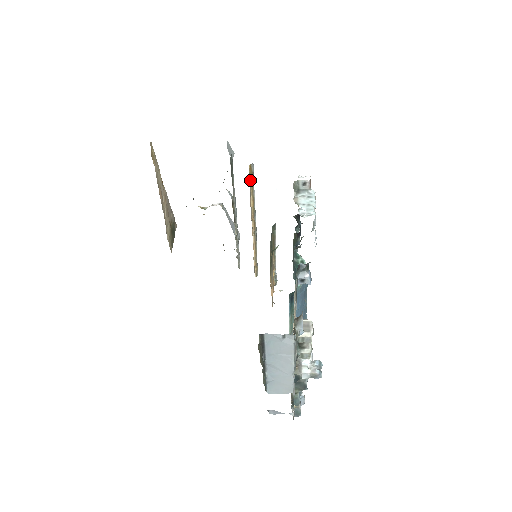
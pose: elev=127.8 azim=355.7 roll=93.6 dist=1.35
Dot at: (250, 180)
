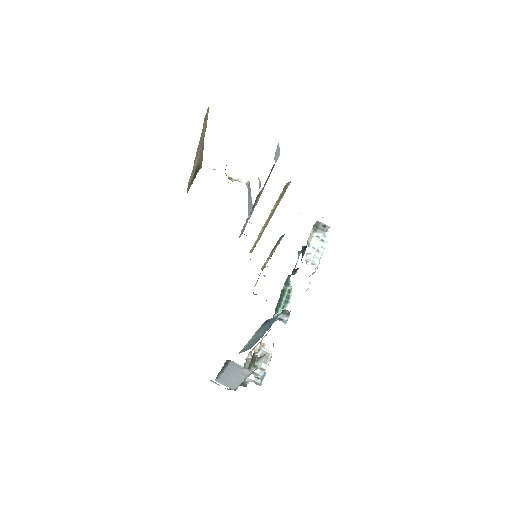
Dot at: occluded
